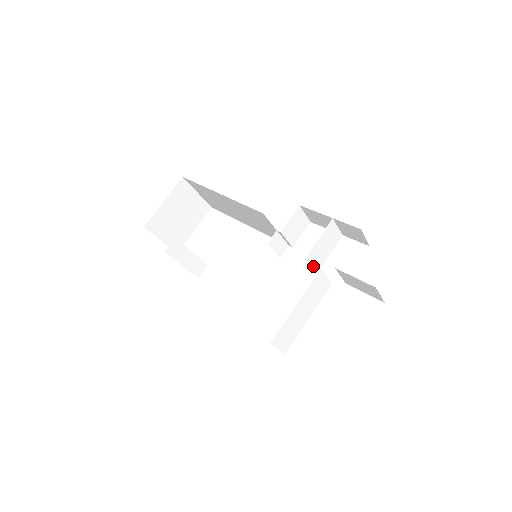
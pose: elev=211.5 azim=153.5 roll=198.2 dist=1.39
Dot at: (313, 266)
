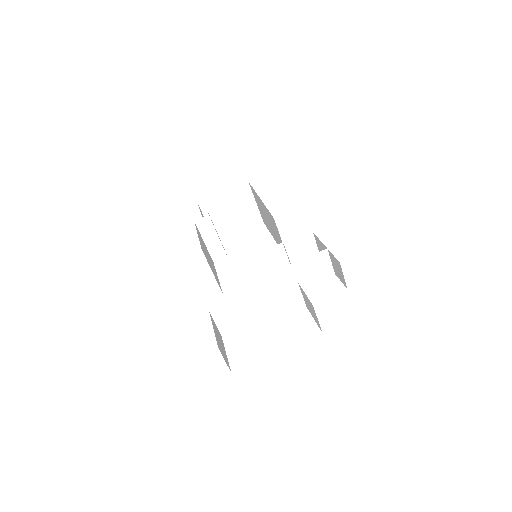
Dot at: (291, 282)
